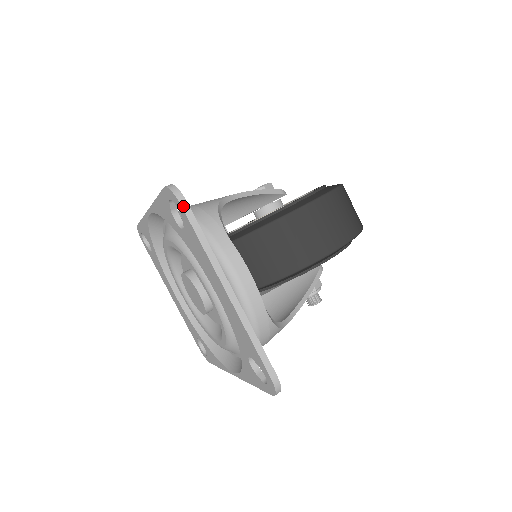
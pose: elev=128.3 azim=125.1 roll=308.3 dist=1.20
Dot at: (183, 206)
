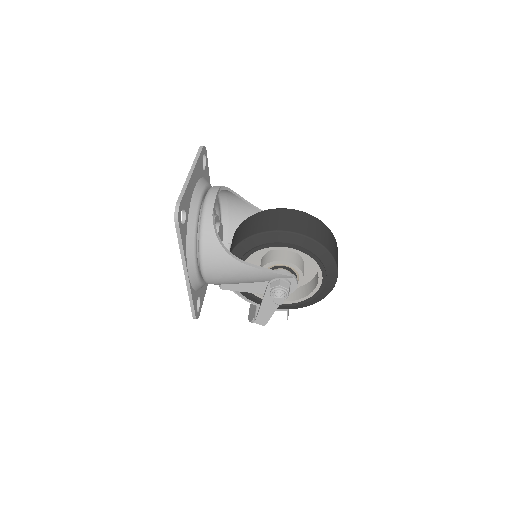
Dot at: (200, 147)
